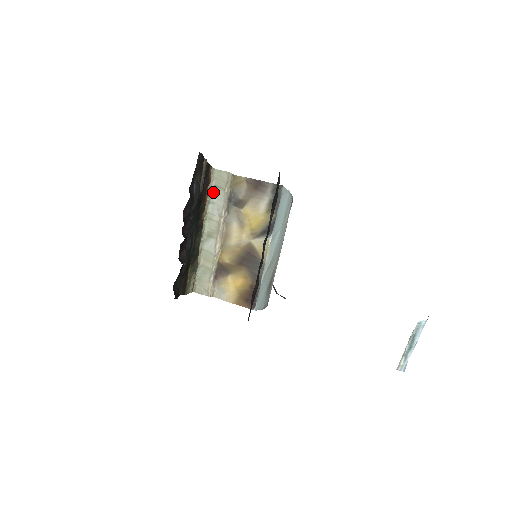
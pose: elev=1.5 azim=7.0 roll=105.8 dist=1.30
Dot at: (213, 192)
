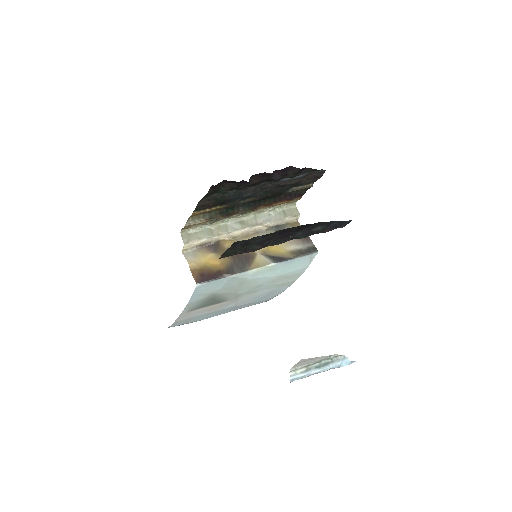
Dot at: (278, 211)
